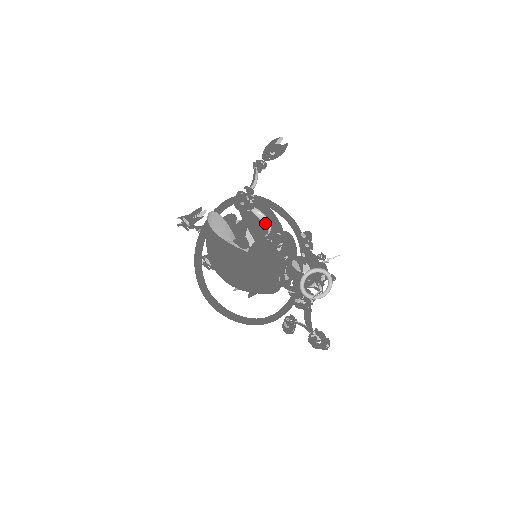
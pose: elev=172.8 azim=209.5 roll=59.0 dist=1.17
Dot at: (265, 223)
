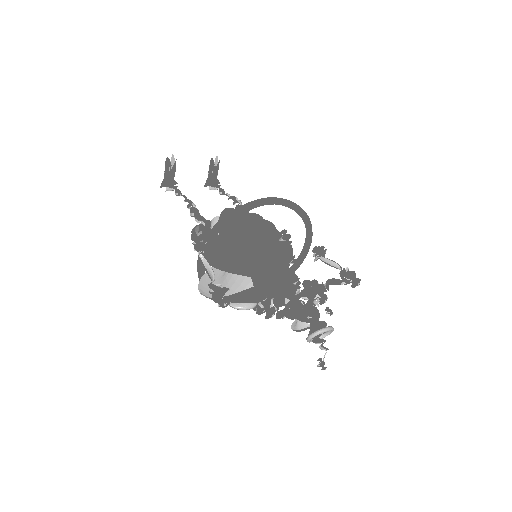
Dot at: (248, 302)
